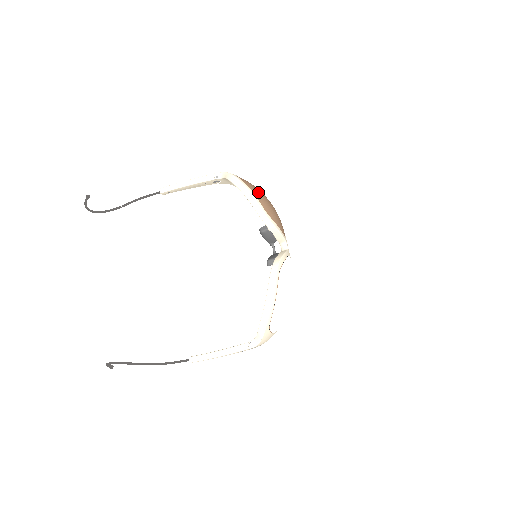
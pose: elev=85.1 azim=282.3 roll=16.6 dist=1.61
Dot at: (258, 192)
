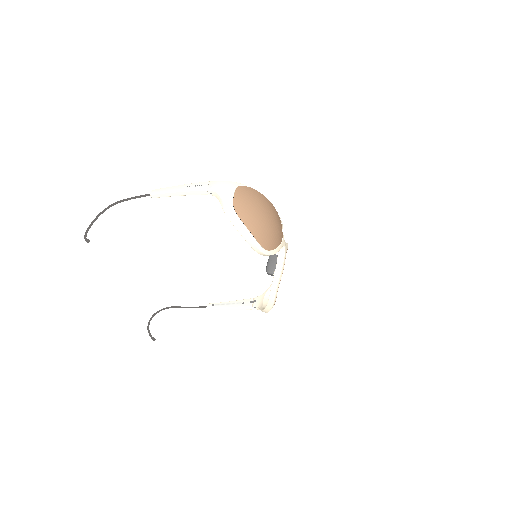
Dot at: (256, 225)
